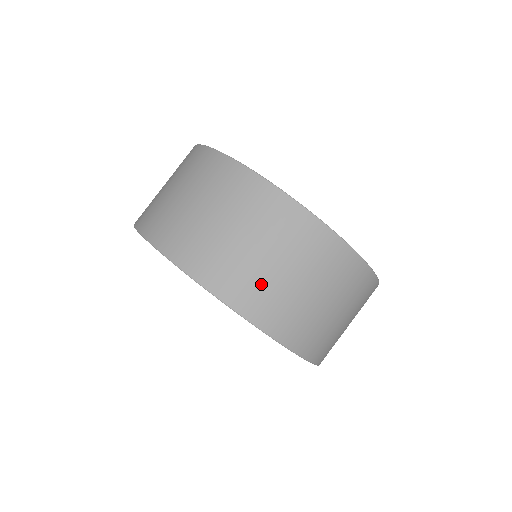
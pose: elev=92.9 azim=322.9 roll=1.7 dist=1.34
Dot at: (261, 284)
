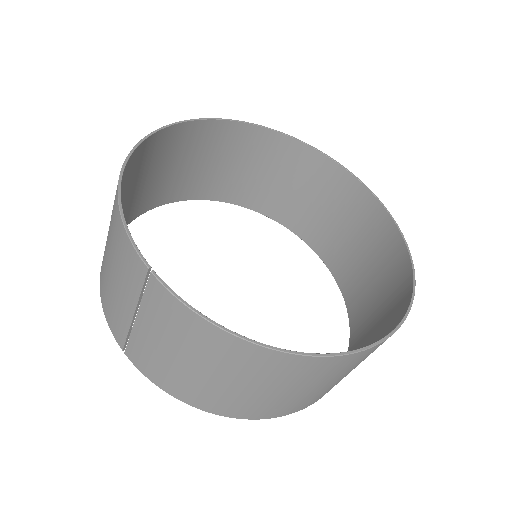
Dot at: occluded
